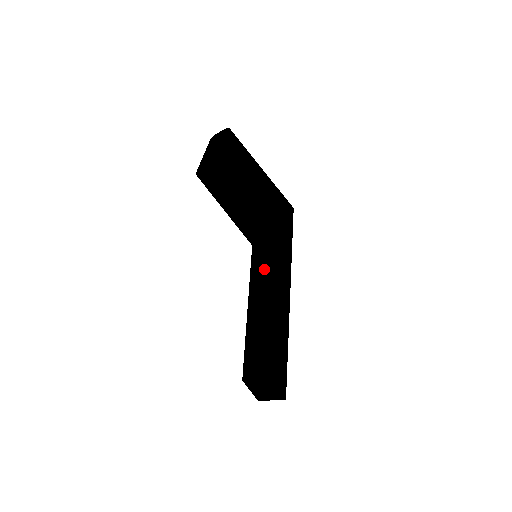
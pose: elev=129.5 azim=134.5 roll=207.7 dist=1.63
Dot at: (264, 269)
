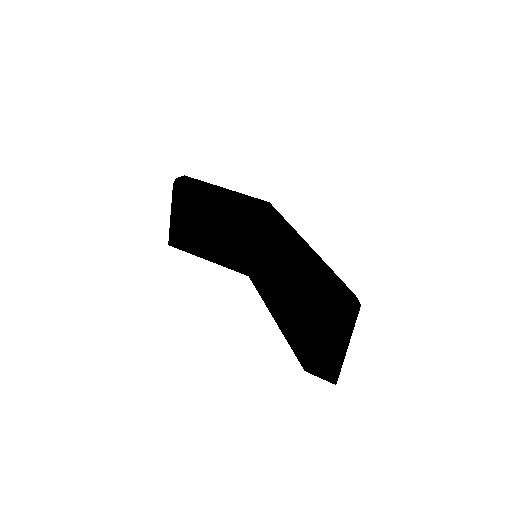
Dot at: (269, 255)
